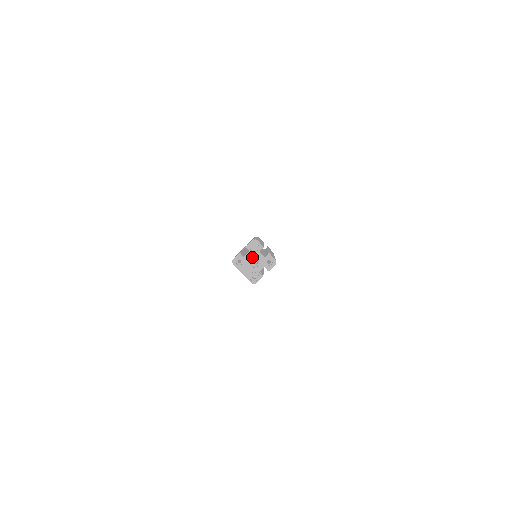
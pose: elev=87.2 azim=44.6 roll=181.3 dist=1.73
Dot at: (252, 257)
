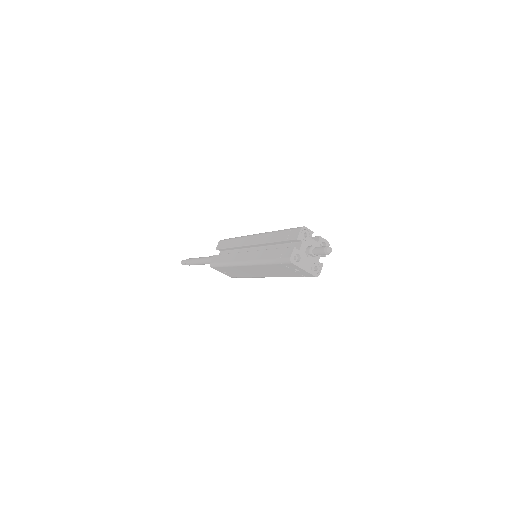
Dot at: (306, 247)
